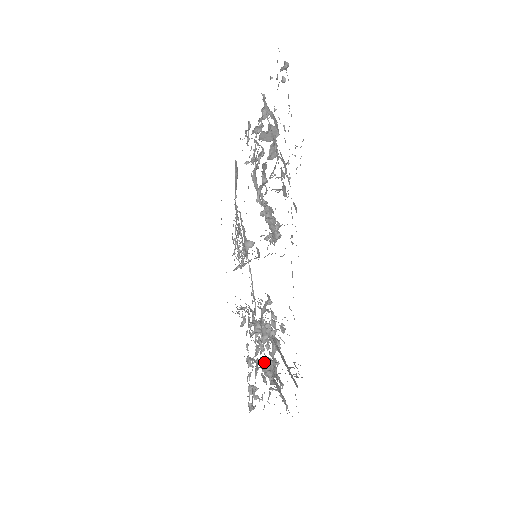
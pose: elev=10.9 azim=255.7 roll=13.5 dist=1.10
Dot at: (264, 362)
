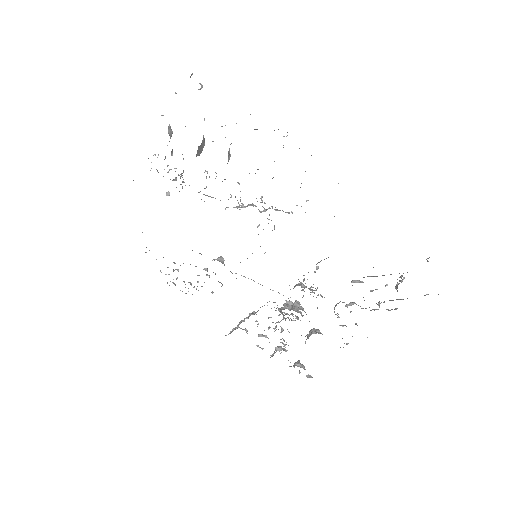
Dot at: occluded
